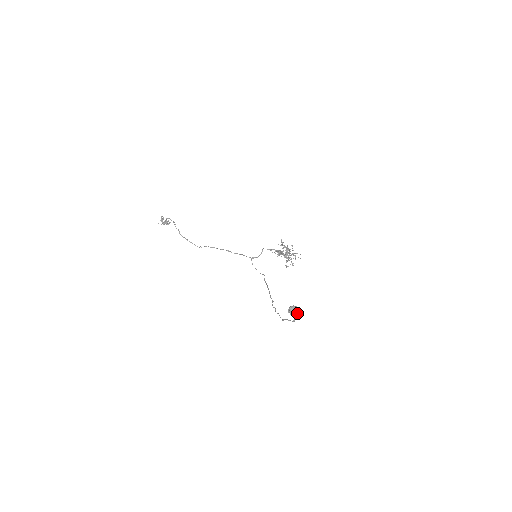
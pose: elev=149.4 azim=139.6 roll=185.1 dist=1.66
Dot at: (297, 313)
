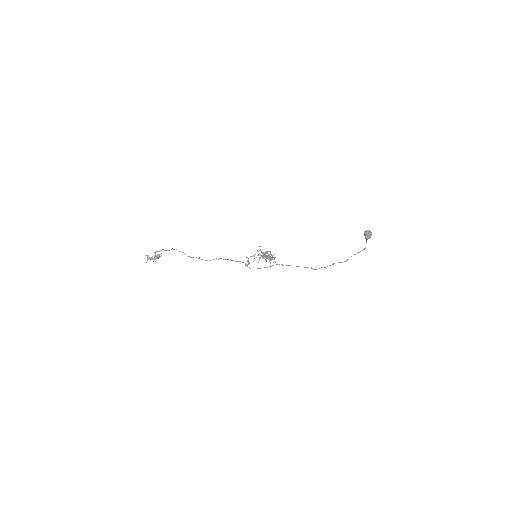
Dot at: (371, 235)
